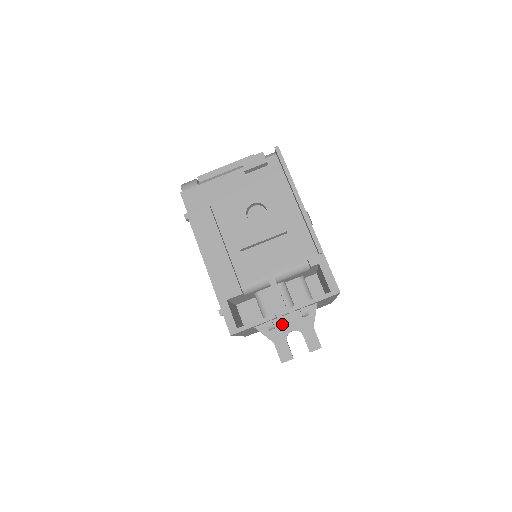
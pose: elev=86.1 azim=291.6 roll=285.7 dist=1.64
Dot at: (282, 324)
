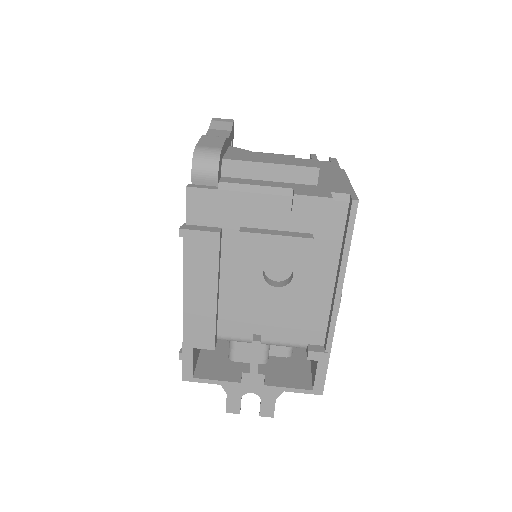
Dot at: (245, 383)
